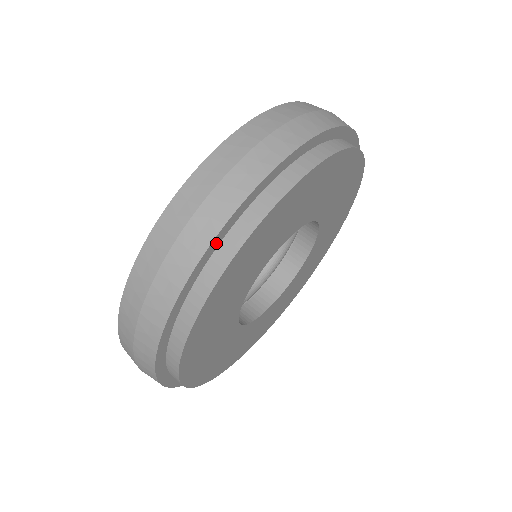
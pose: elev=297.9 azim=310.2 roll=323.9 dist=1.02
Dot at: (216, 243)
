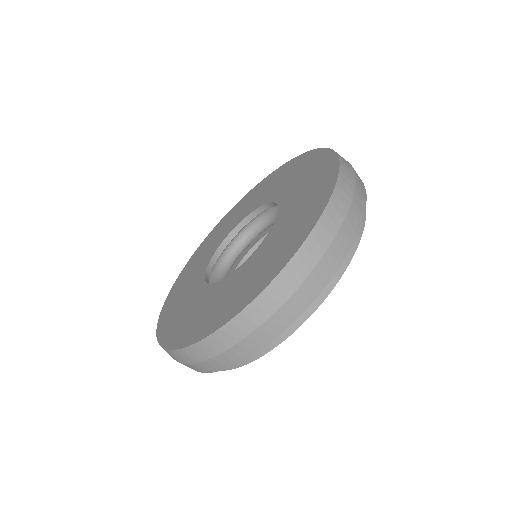
Dot at: (304, 306)
